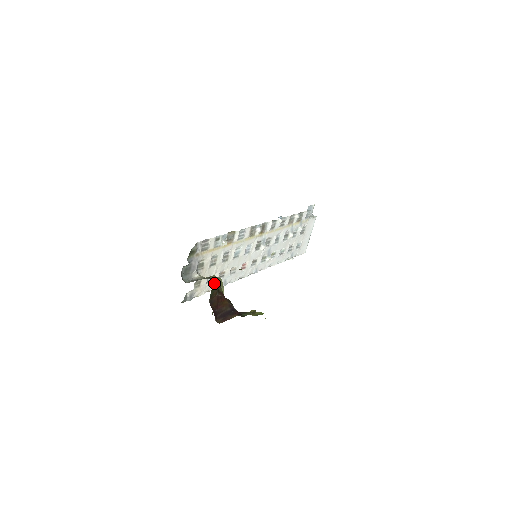
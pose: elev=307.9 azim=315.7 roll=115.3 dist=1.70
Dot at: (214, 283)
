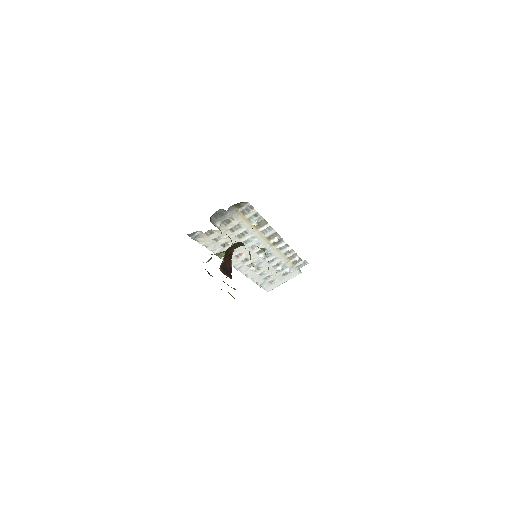
Dot at: occluded
